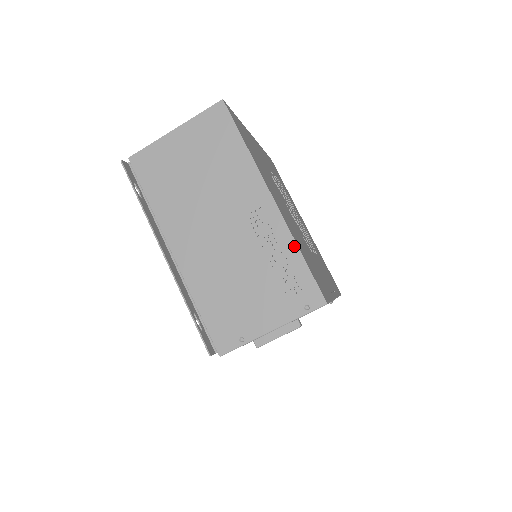
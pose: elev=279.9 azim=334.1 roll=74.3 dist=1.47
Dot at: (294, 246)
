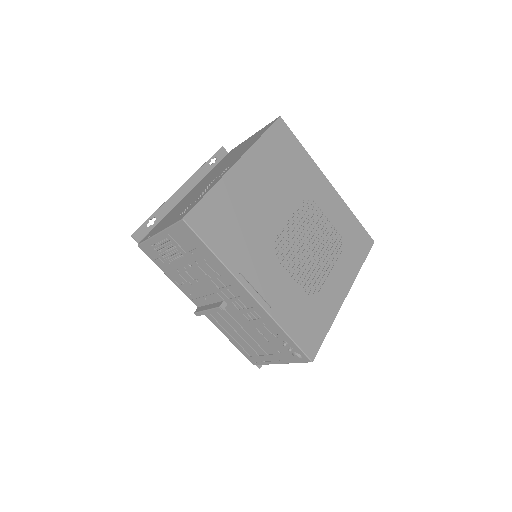
Dot at: (213, 186)
